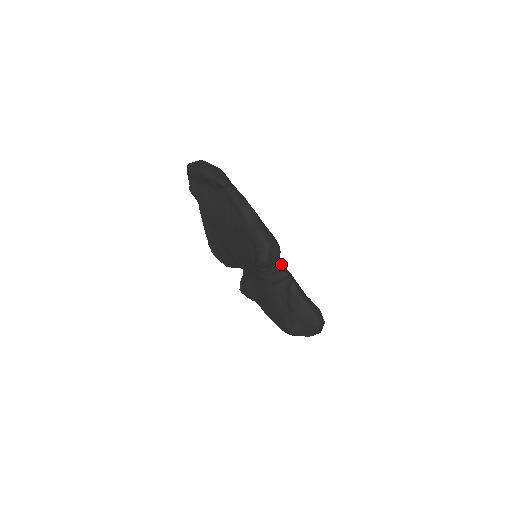
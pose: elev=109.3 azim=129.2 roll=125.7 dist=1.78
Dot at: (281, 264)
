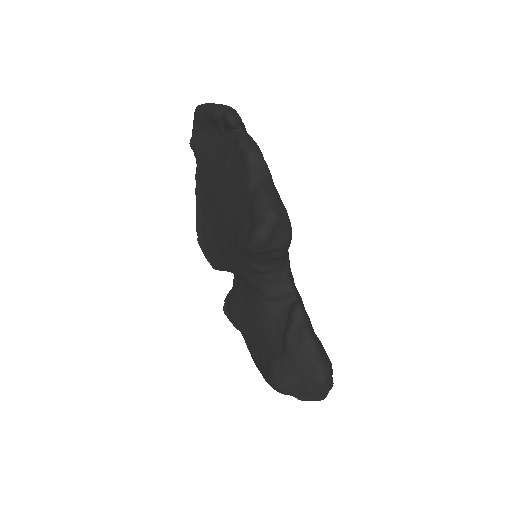
Dot at: (289, 271)
